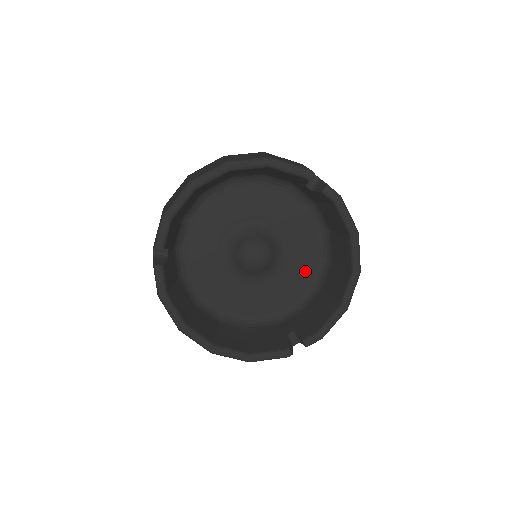
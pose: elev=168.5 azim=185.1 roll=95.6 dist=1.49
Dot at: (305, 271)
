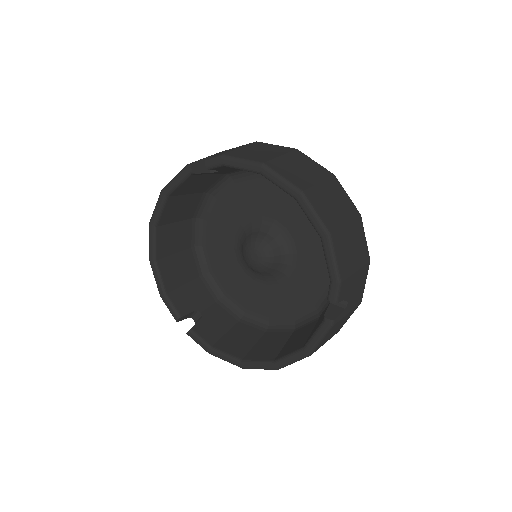
Dot at: occluded
